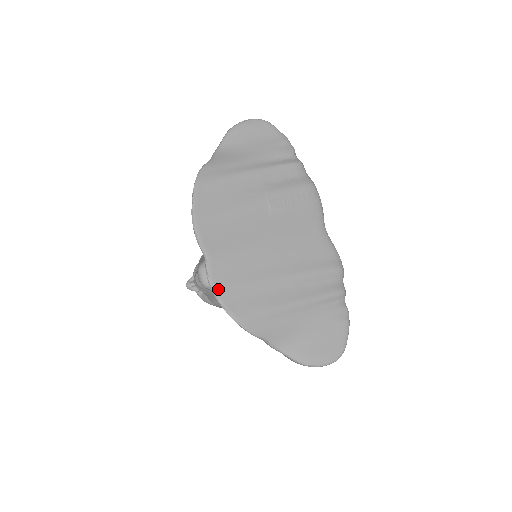
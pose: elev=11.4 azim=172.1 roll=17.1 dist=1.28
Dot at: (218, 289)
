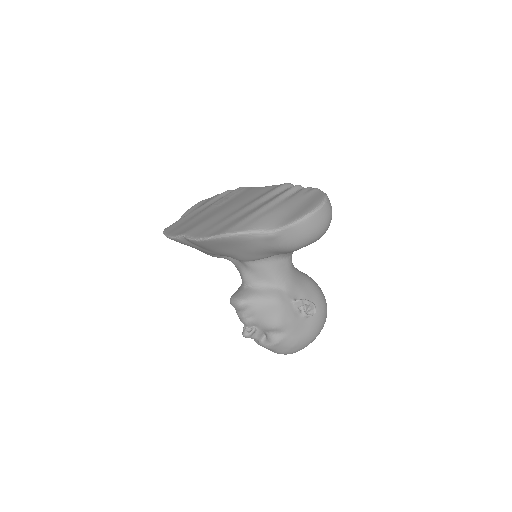
Dot at: (200, 236)
